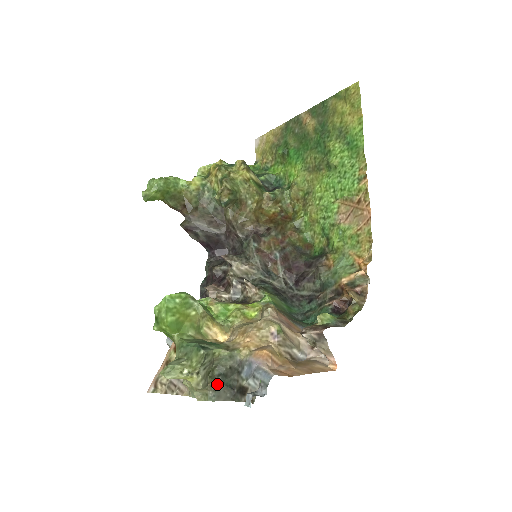
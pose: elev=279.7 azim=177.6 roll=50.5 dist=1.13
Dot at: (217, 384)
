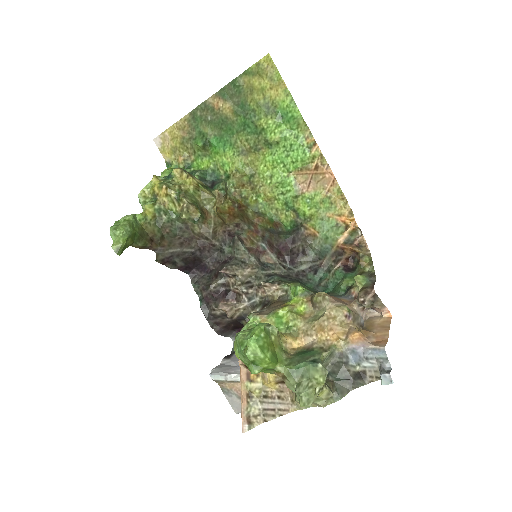
Dot at: (334, 384)
